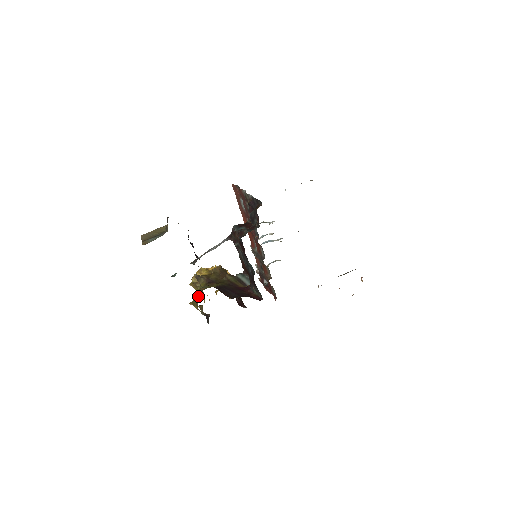
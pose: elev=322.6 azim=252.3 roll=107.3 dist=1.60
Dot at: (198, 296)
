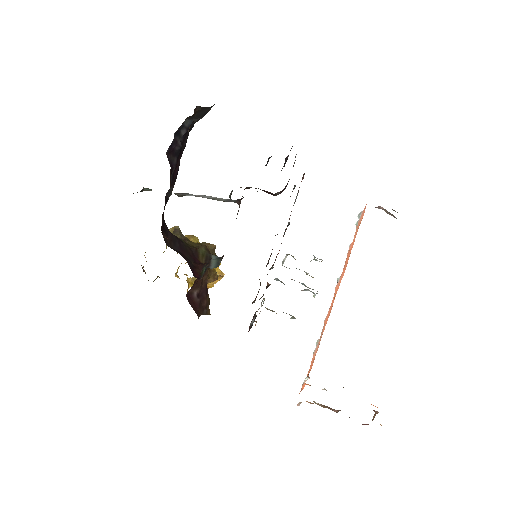
Dot at: occluded
